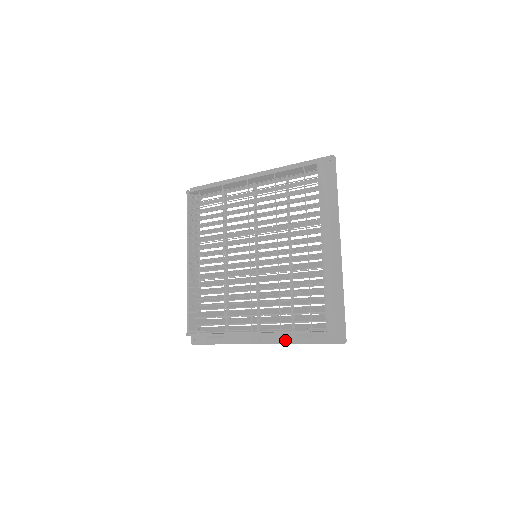
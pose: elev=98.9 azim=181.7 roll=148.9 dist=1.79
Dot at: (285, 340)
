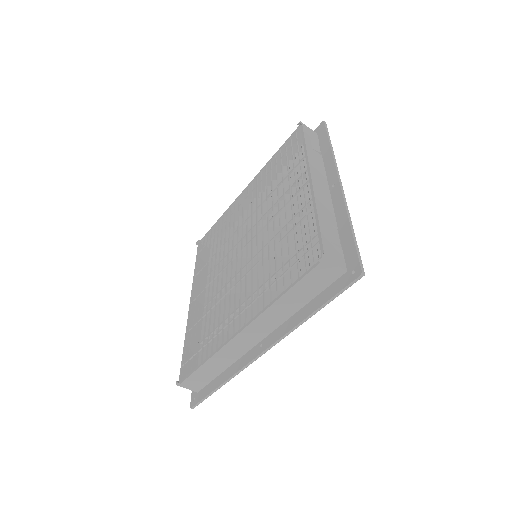
Dot at: occluded
